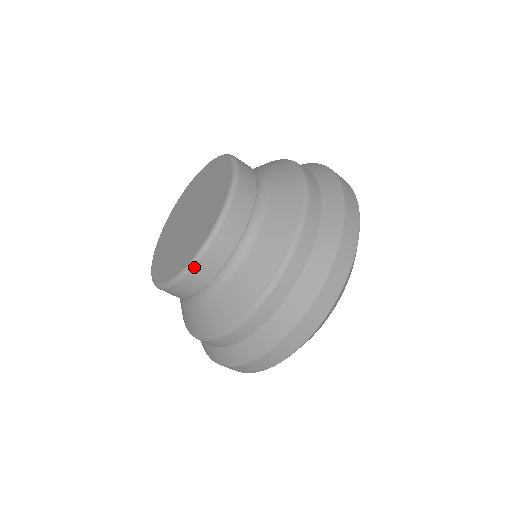
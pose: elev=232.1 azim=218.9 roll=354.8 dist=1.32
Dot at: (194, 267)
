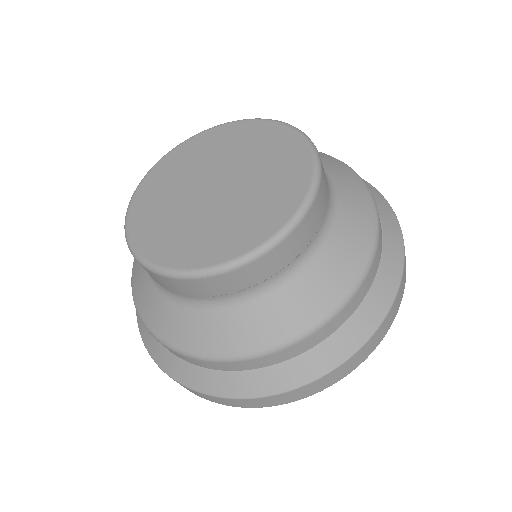
Dot at: (280, 242)
